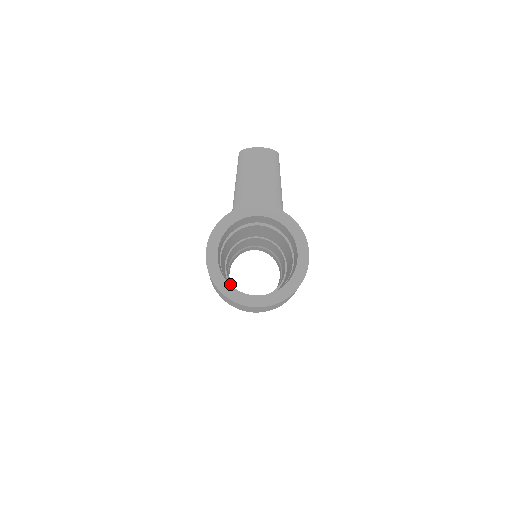
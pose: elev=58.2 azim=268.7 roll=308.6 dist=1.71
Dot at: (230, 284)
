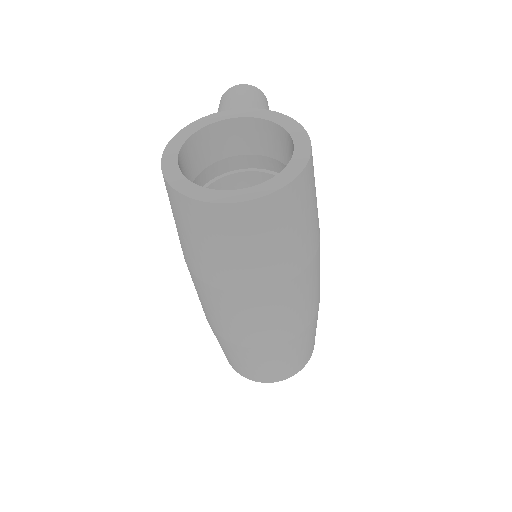
Dot at: occluded
